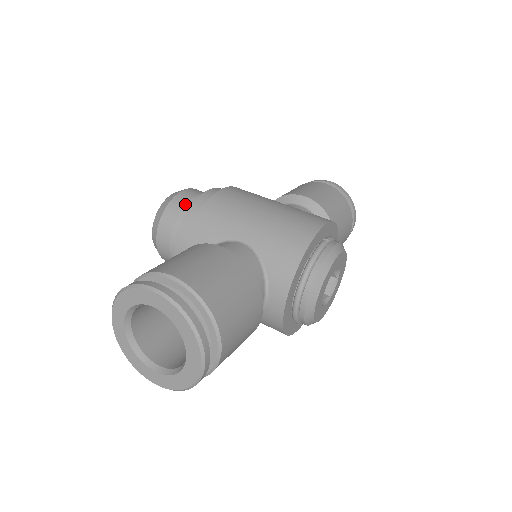
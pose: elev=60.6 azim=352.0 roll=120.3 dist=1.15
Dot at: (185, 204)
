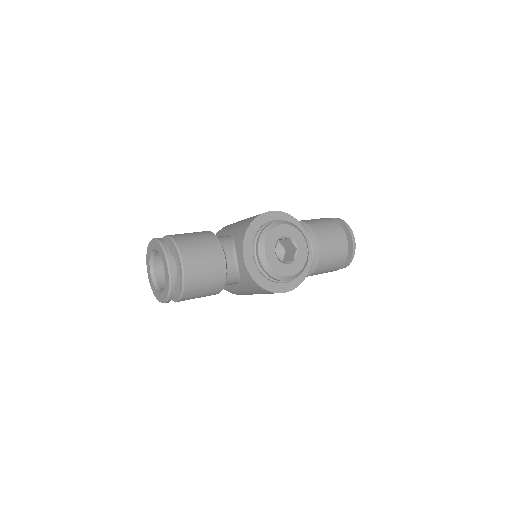
Dot at: occluded
